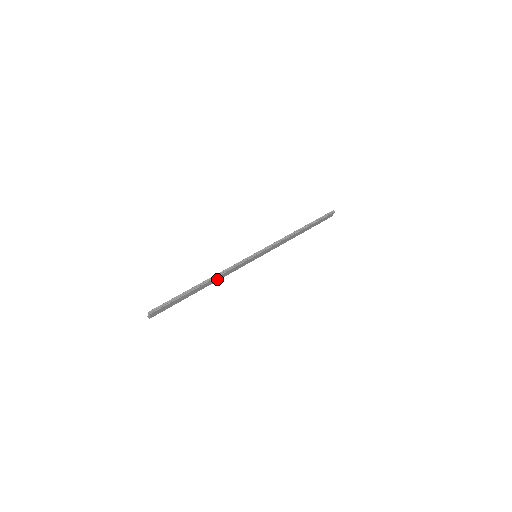
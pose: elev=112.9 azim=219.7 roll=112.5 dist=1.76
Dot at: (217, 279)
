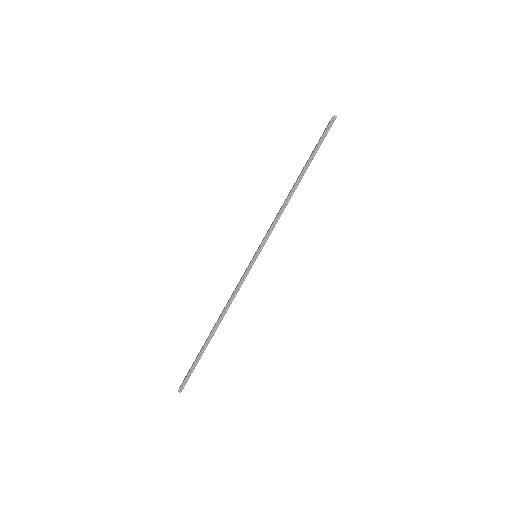
Dot at: occluded
